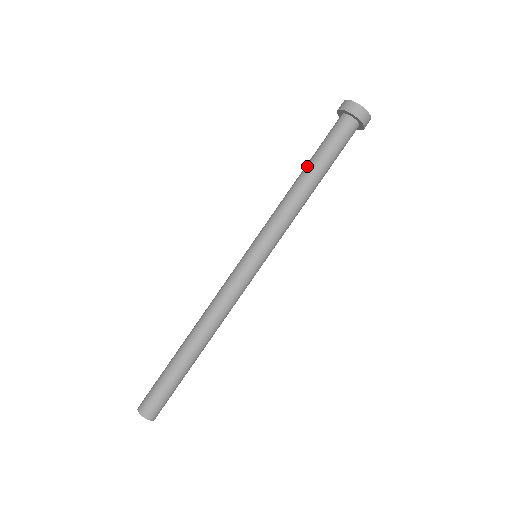
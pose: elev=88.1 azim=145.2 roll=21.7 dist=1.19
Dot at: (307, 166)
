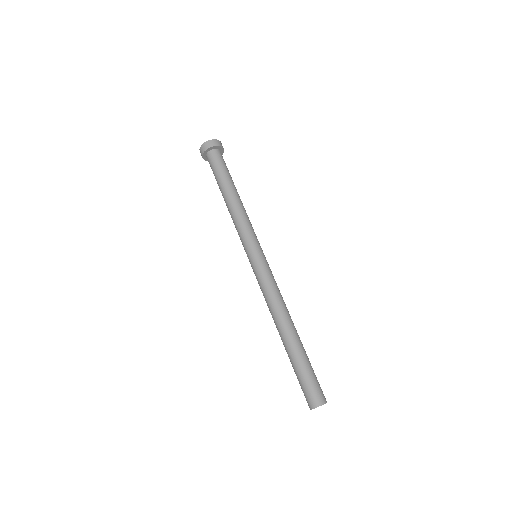
Dot at: (221, 191)
